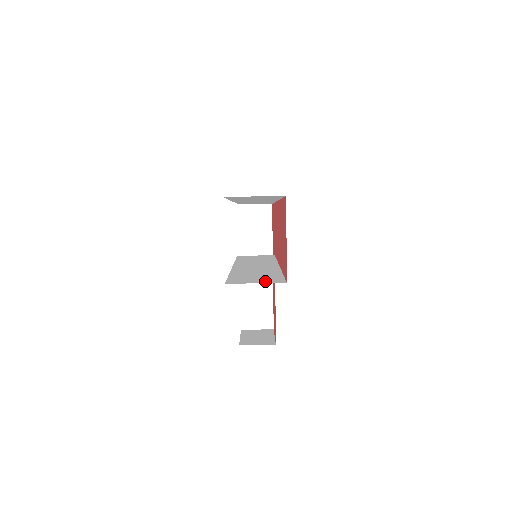
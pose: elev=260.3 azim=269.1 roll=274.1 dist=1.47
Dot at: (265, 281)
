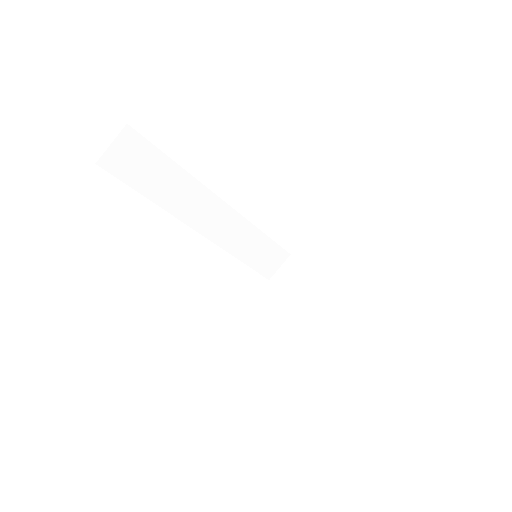
Dot at: occluded
